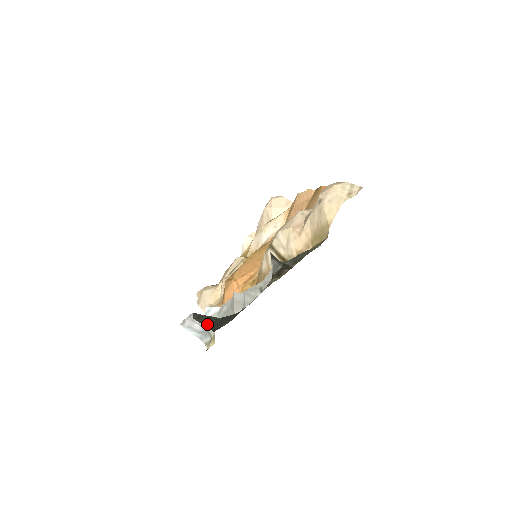
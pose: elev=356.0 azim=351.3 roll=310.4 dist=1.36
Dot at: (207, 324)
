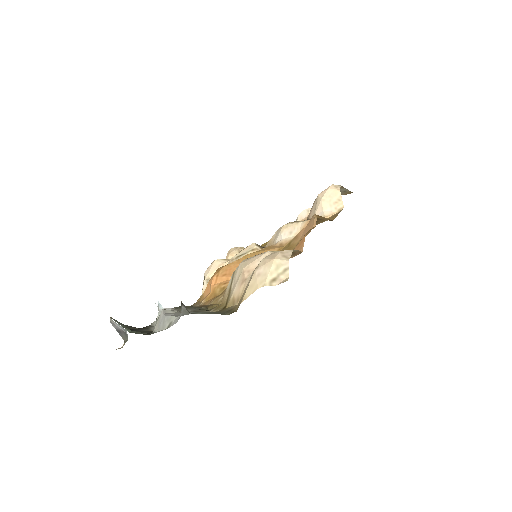
Dot at: occluded
